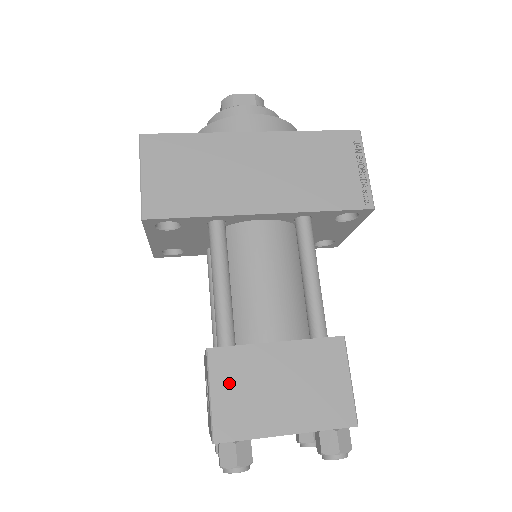
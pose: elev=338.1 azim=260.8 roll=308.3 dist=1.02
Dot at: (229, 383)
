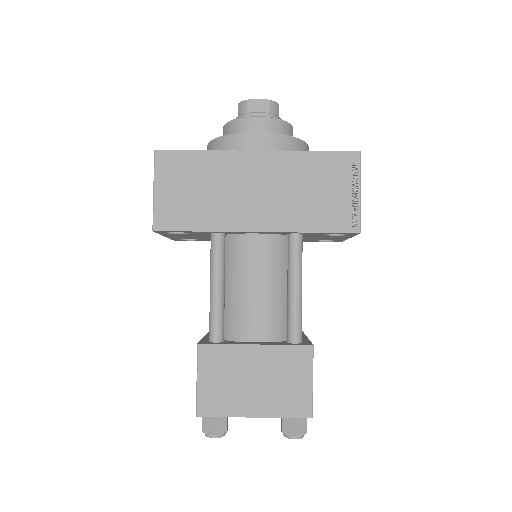
Dot at: (213, 373)
